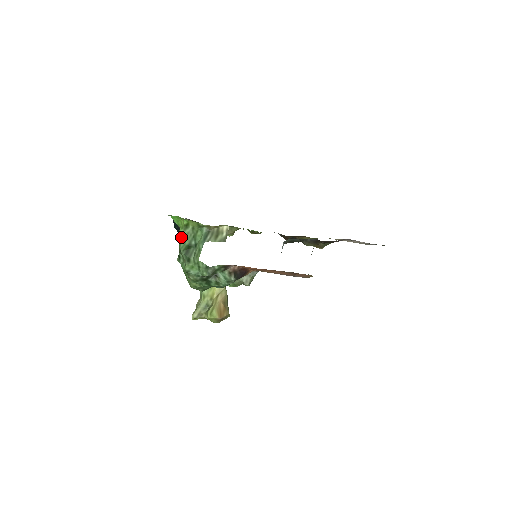
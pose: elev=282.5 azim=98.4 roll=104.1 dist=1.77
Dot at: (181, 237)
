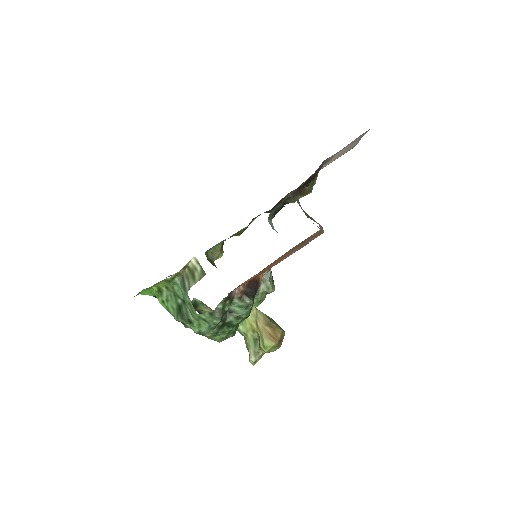
Dot at: (165, 306)
